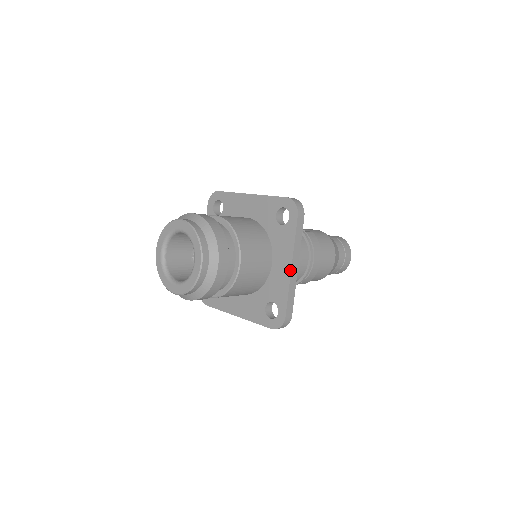
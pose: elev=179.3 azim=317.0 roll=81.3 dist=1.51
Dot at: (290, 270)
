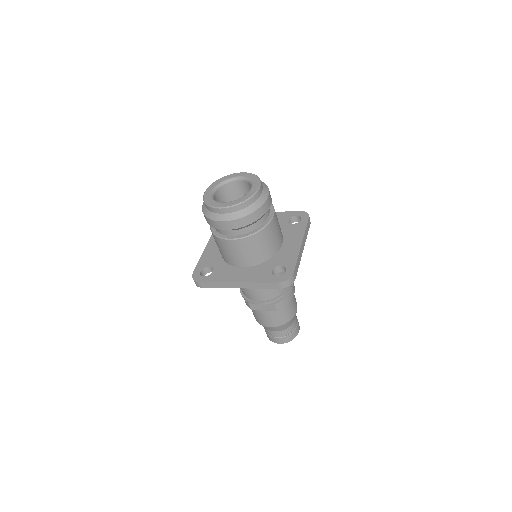
Dot at: (300, 245)
